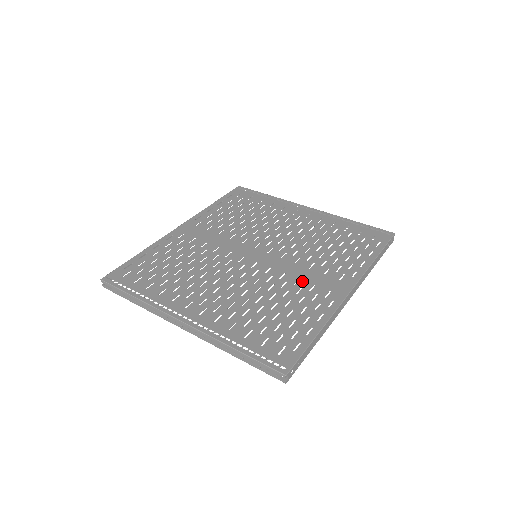
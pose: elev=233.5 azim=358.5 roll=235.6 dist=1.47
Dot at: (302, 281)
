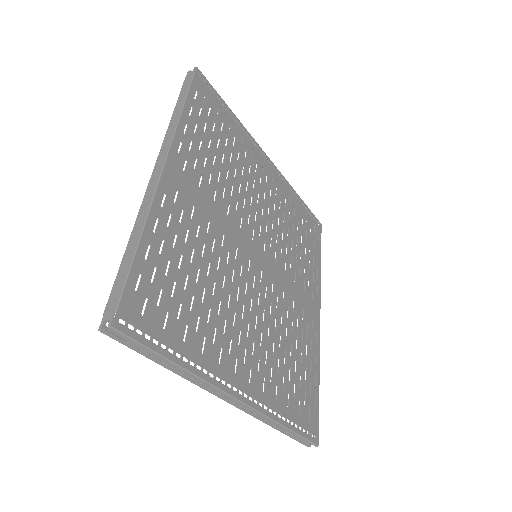
Dot at: (296, 305)
